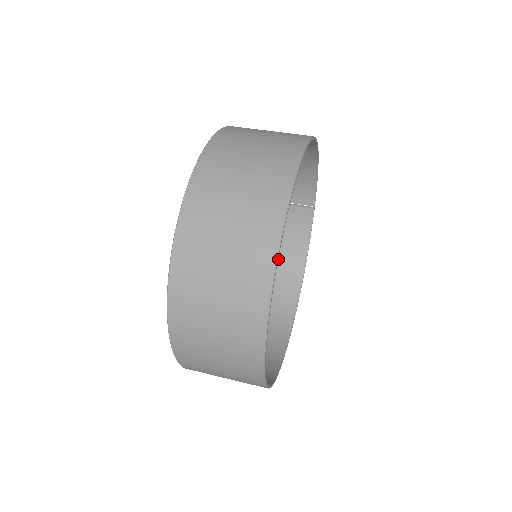
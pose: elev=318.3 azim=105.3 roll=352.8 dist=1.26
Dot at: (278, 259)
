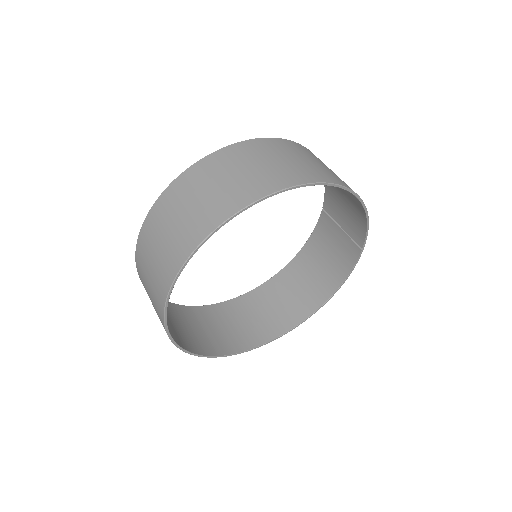
Dot at: (317, 275)
